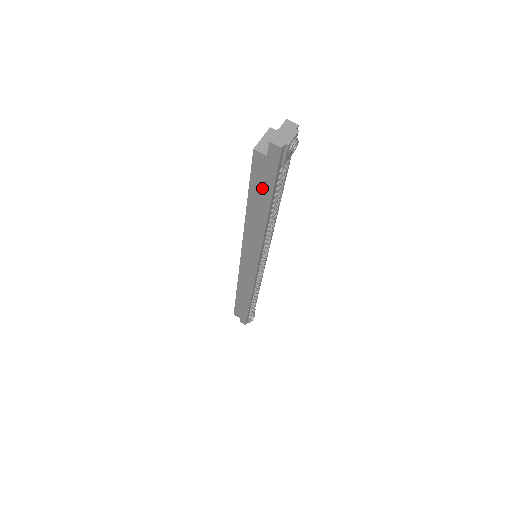
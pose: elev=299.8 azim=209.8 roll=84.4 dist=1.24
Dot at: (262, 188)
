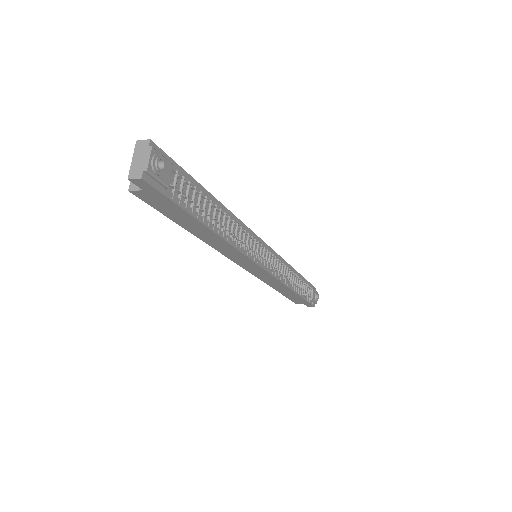
Dot at: (177, 214)
